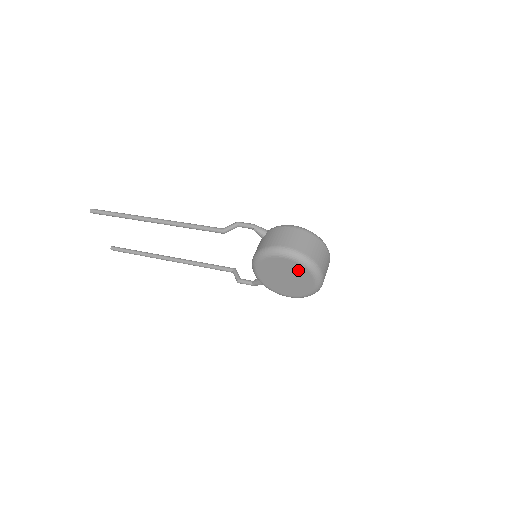
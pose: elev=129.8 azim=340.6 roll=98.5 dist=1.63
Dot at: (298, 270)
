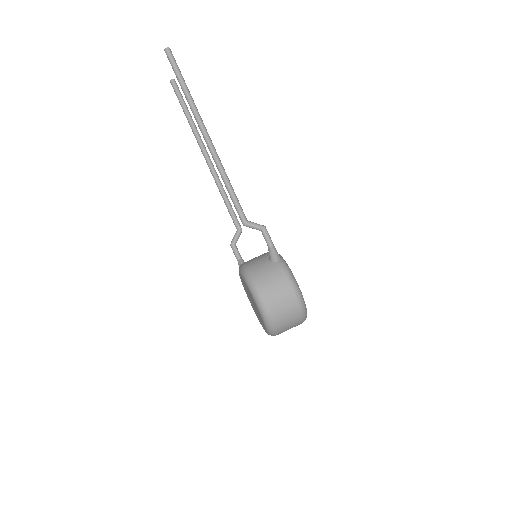
Dot at: occluded
